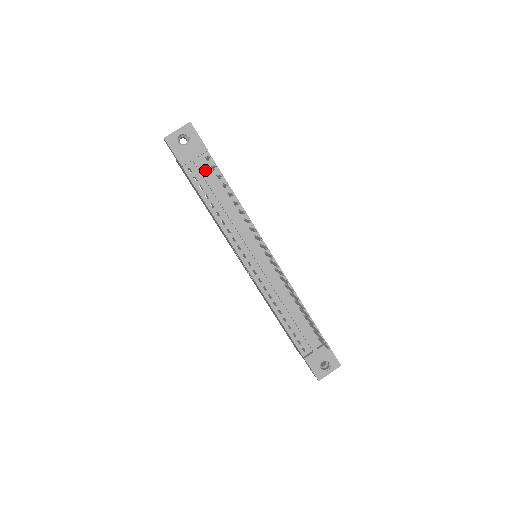
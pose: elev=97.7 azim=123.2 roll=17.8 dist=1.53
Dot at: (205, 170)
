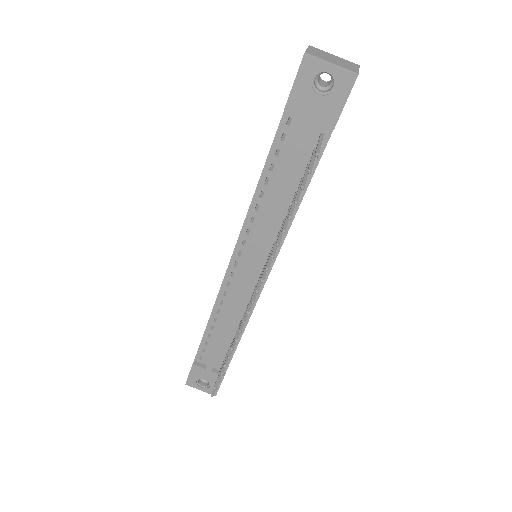
Dot at: (303, 144)
